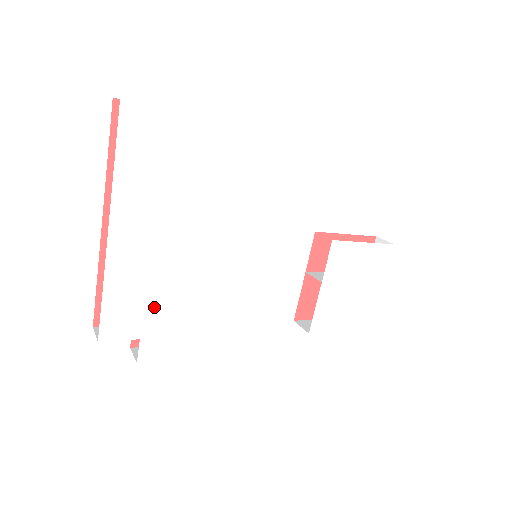
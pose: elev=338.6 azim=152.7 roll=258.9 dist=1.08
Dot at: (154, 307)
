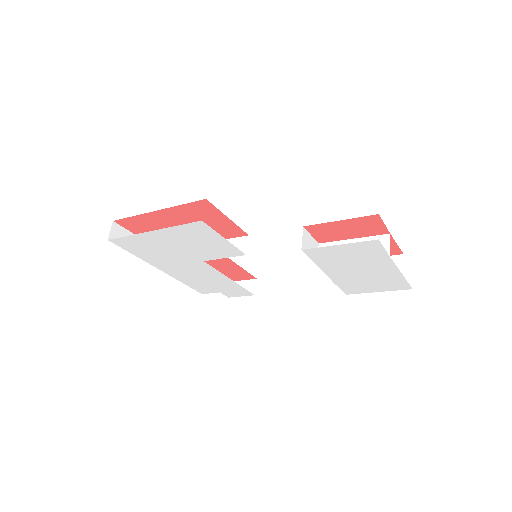
Dot at: (213, 285)
